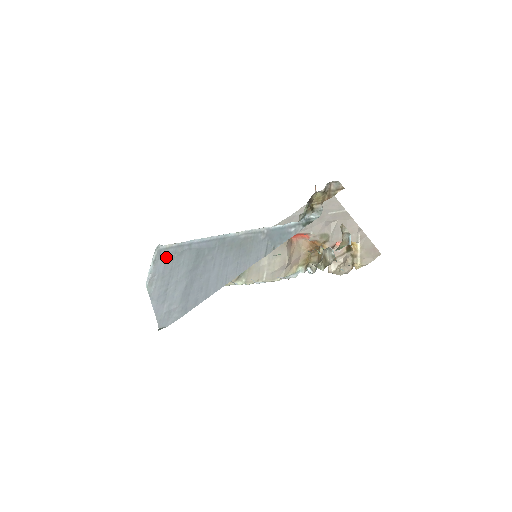
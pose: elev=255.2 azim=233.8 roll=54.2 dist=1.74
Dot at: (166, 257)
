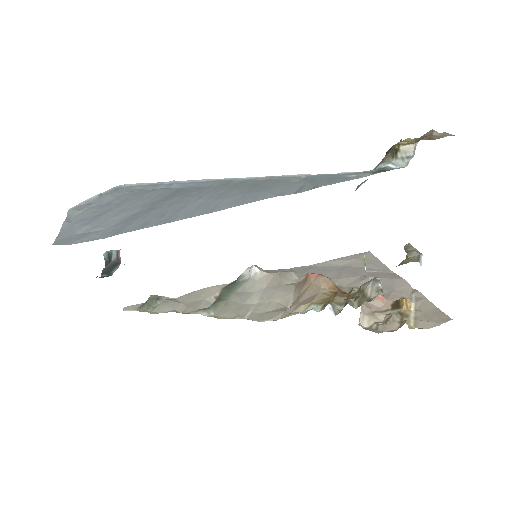
Dot at: (124, 192)
